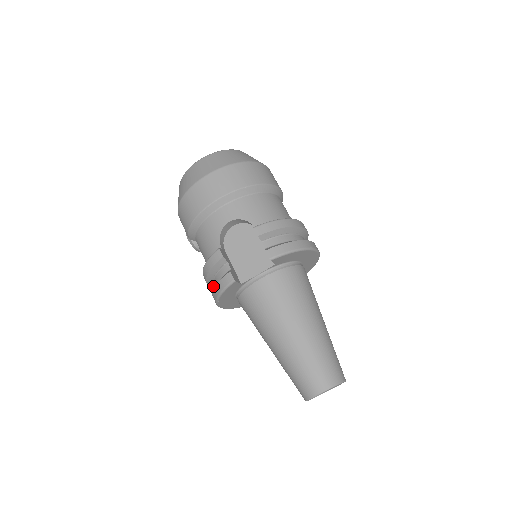
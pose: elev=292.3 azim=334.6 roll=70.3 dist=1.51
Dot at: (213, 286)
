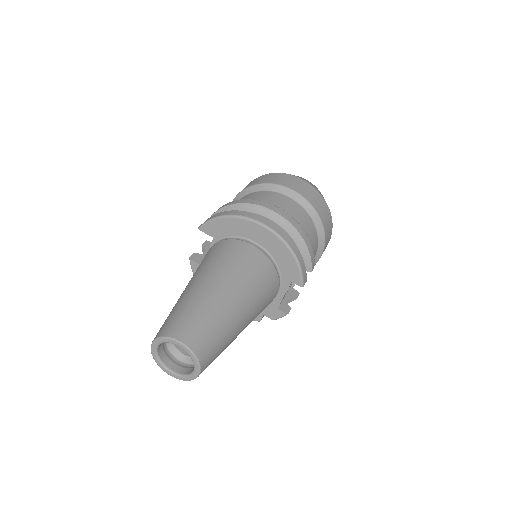
Dot at: occluded
